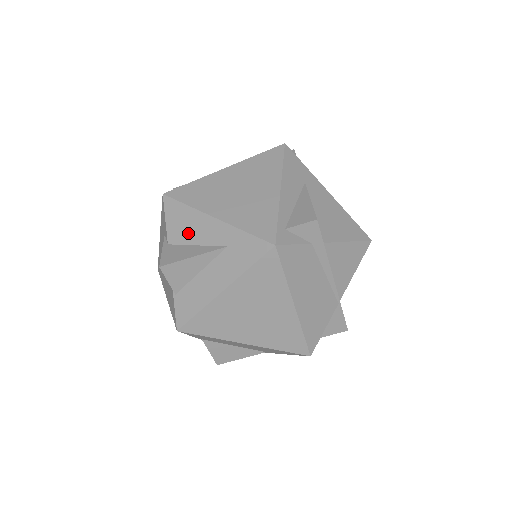
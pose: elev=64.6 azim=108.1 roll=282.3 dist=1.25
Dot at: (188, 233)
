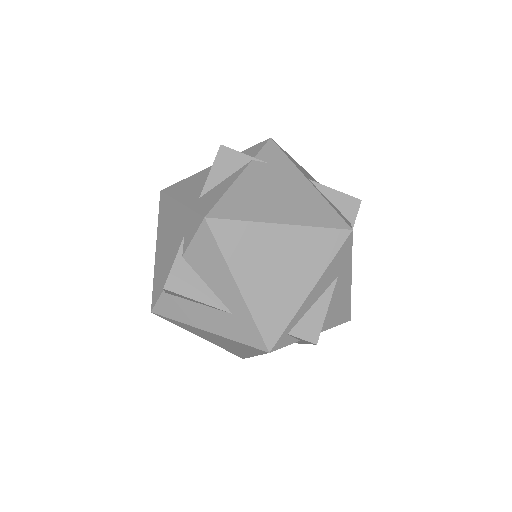
Dot at: (206, 270)
